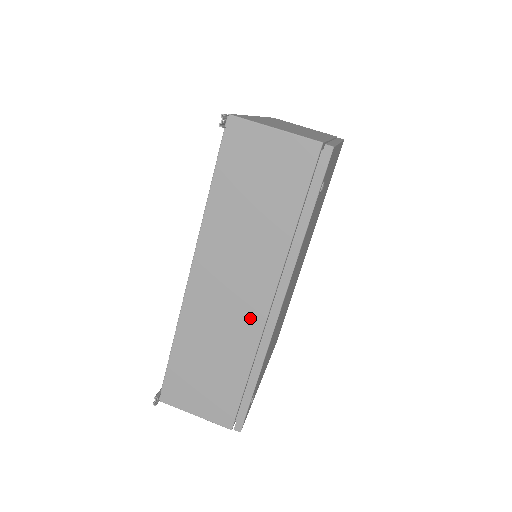
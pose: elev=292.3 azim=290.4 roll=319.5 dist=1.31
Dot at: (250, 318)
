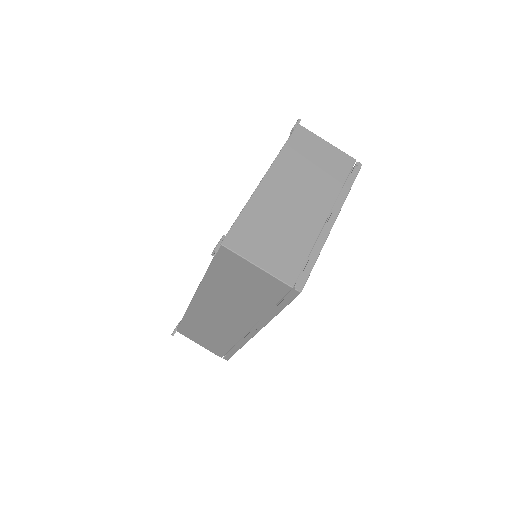
Dot at: (234, 330)
